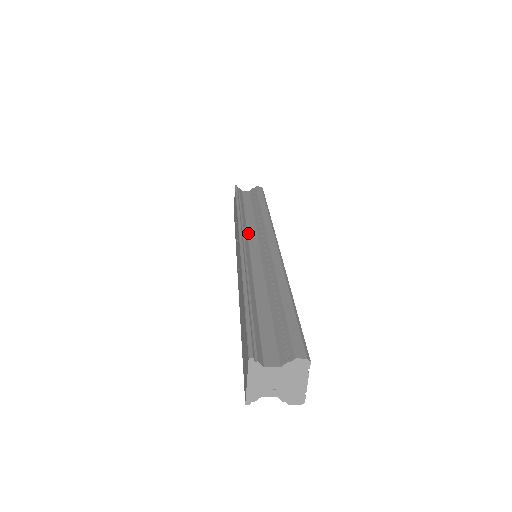
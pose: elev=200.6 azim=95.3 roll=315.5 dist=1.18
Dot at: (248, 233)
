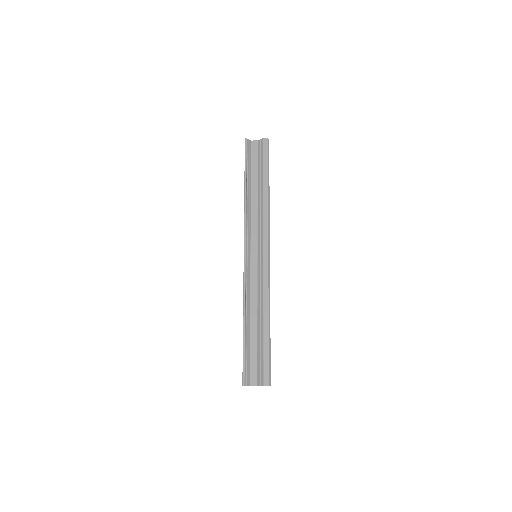
Dot at: (251, 234)
